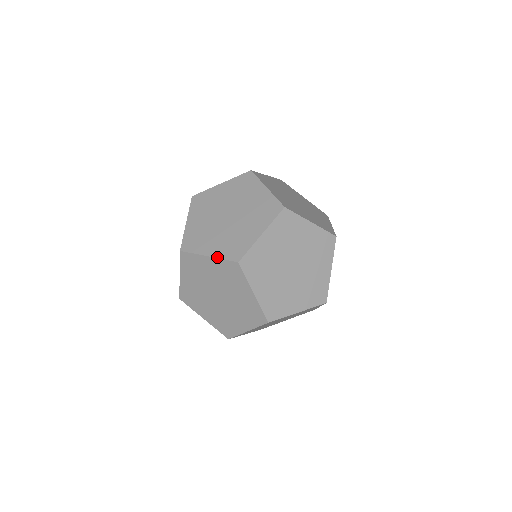
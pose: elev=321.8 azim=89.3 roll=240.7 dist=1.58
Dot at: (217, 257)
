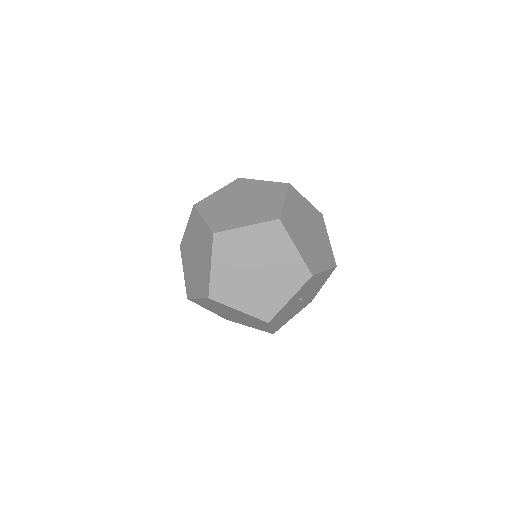
Dot at: occluded
